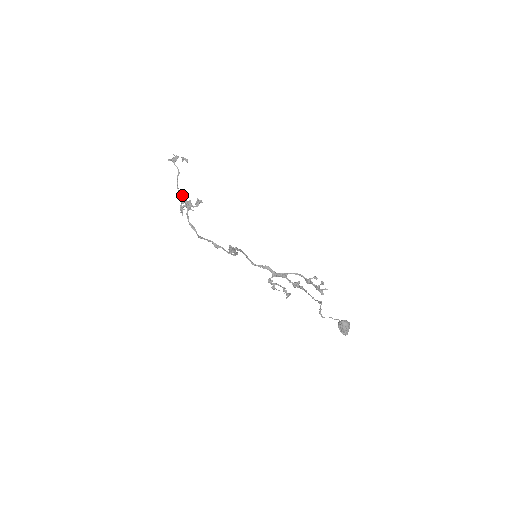
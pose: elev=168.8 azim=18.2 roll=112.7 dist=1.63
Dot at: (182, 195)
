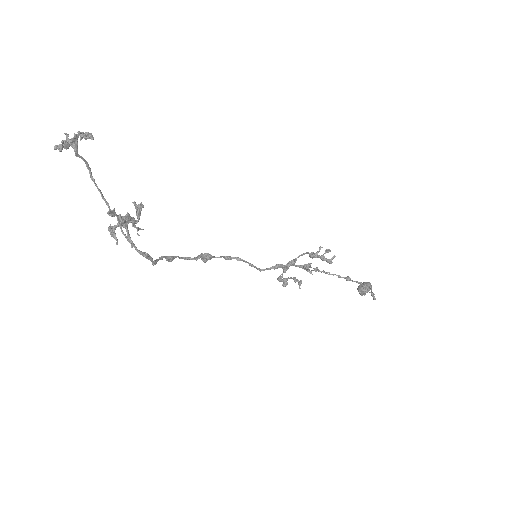
Dot at: (114, 211)
